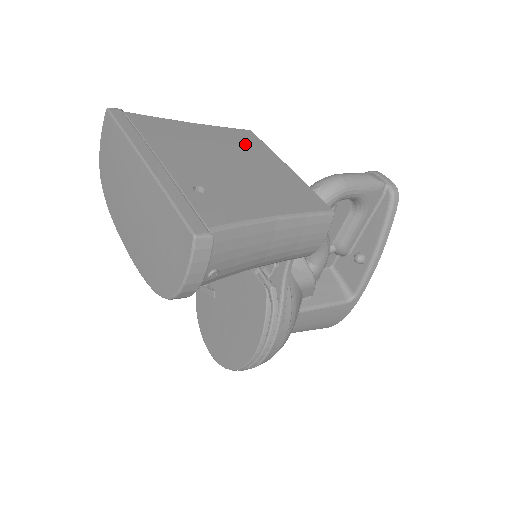
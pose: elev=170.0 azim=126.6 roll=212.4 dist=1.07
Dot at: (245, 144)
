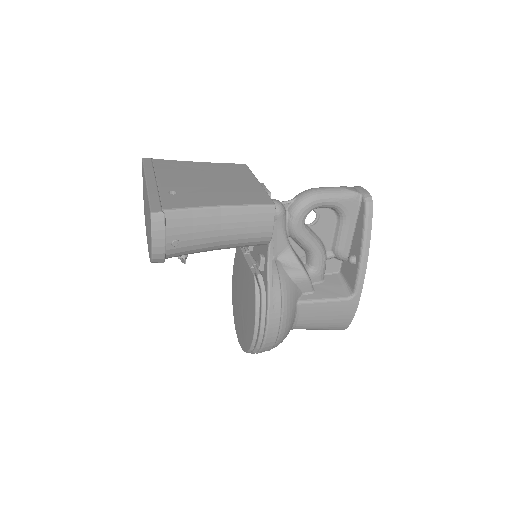
Dot at: (232, 171)
